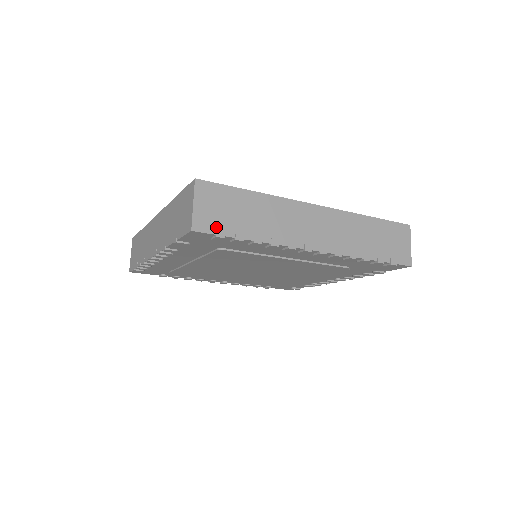
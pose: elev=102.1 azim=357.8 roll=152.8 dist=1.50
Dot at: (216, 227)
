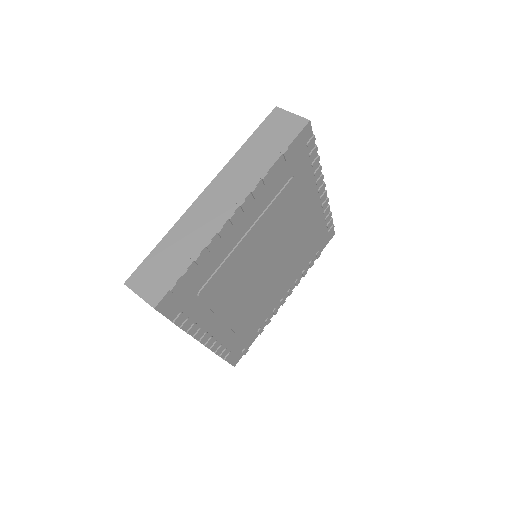
Dot at: occluded
